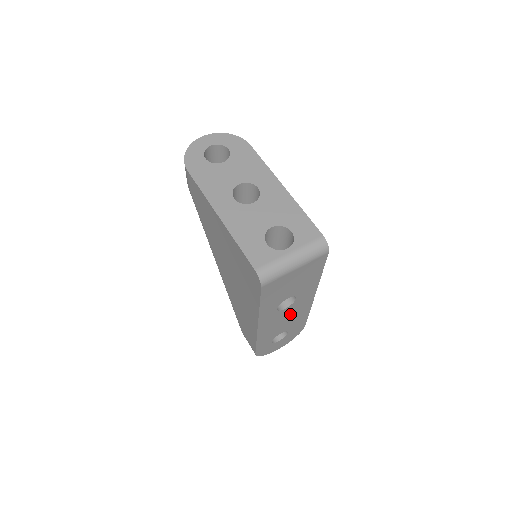
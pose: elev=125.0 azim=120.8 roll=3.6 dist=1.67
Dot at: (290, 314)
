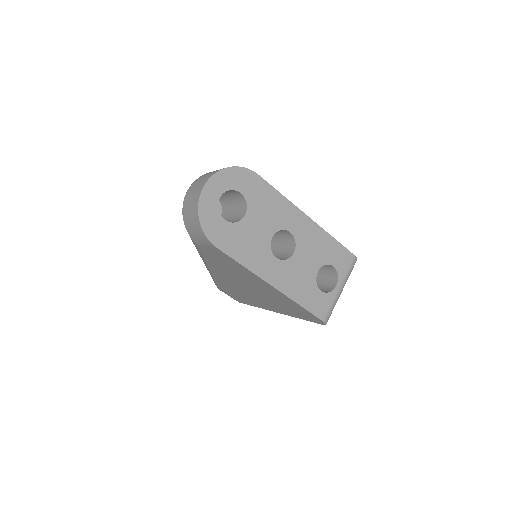
Dot at: occluded
